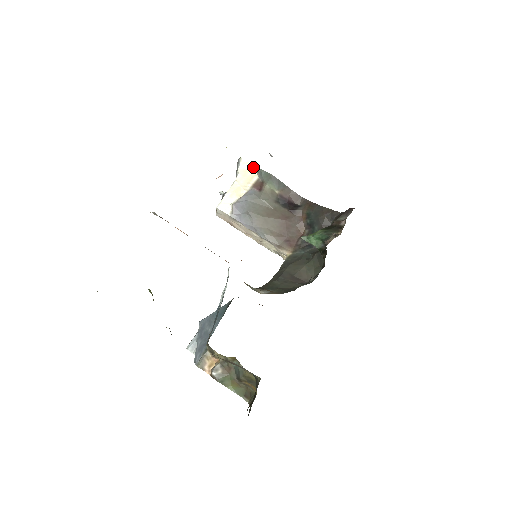
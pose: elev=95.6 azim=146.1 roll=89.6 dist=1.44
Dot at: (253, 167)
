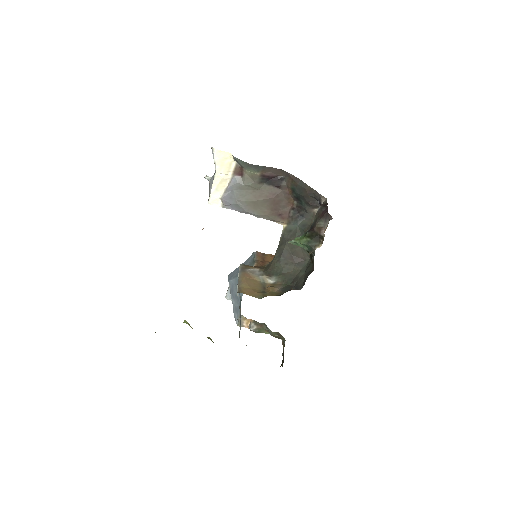
Dot at: (227, 154)
